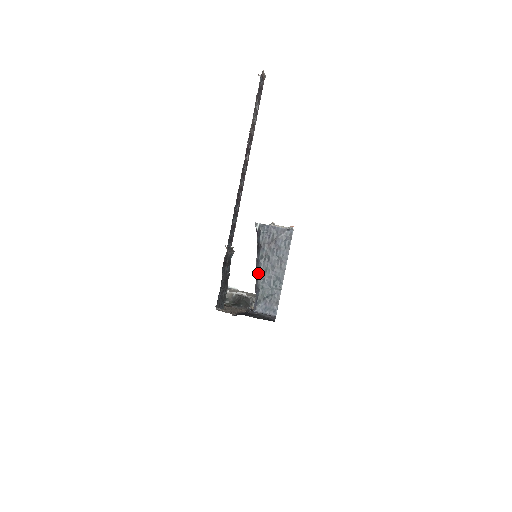
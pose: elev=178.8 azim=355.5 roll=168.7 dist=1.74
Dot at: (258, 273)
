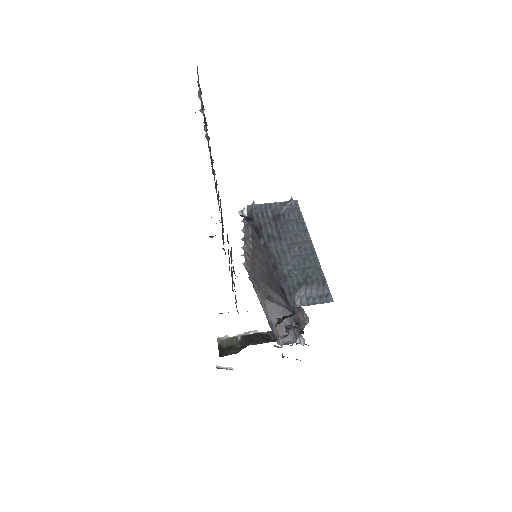
Dot at: (273, 258)
